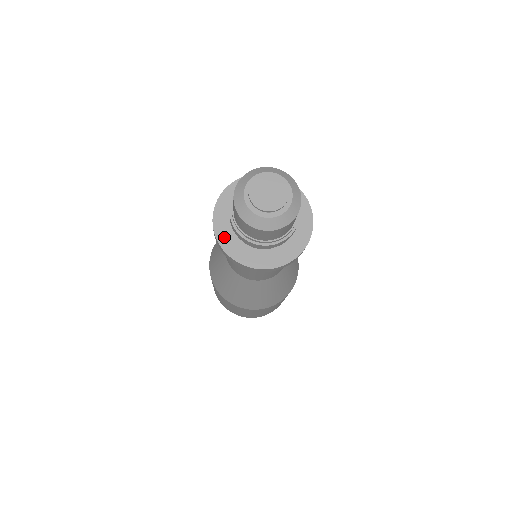
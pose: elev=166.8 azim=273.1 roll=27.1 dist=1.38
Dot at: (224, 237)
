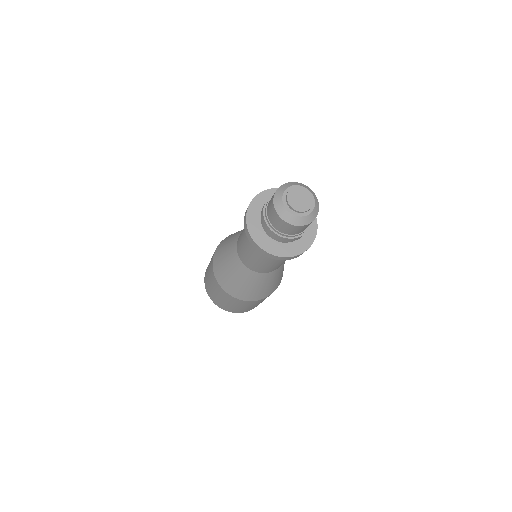
Dot at: (263, 243)
